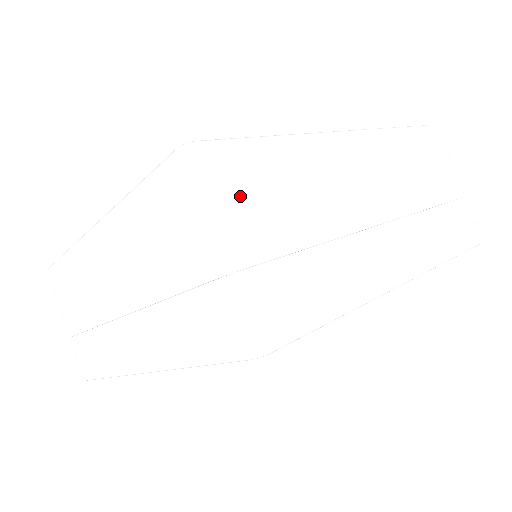
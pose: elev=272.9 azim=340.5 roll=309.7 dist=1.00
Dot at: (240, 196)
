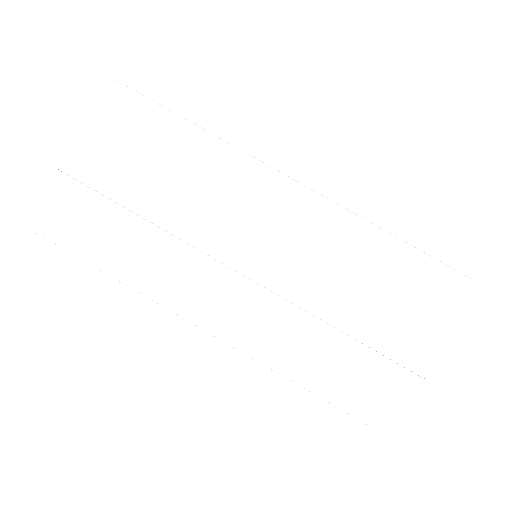
Dot at: (111, 134)
